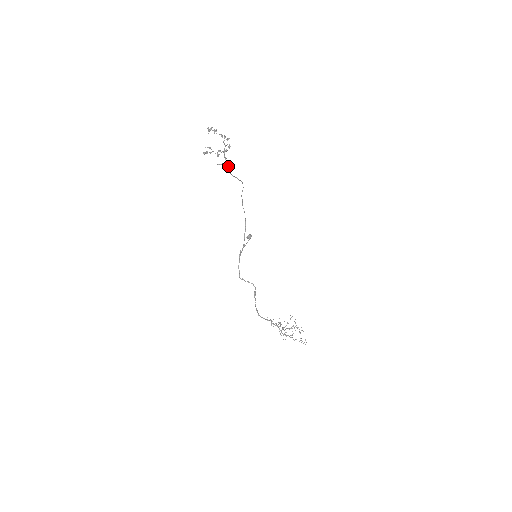
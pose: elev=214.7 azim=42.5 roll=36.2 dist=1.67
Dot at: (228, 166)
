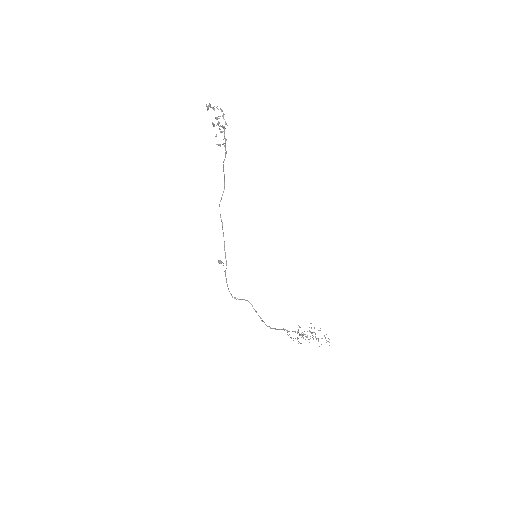
Dot at: (225, 148)
